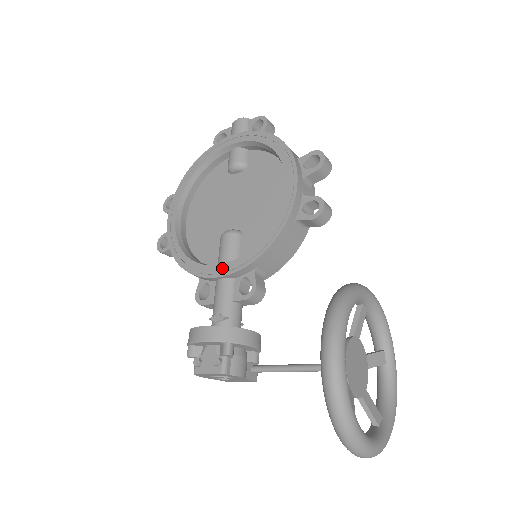
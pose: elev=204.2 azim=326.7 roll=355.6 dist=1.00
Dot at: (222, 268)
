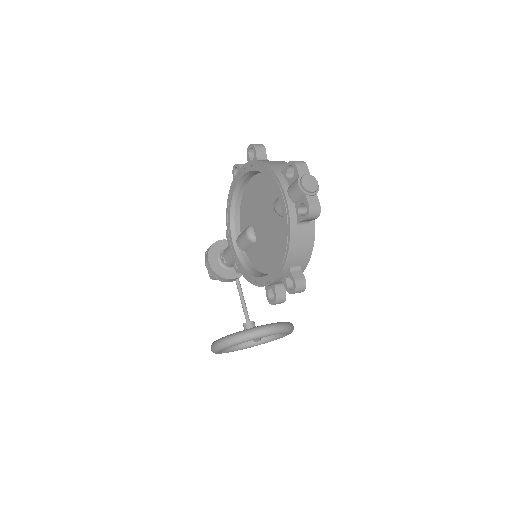
Dot at: (232, 248)
